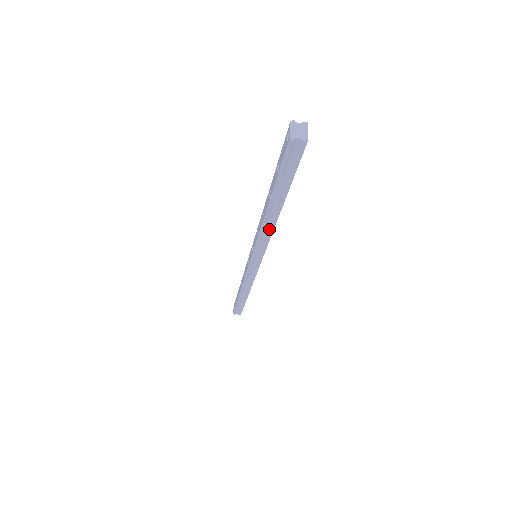
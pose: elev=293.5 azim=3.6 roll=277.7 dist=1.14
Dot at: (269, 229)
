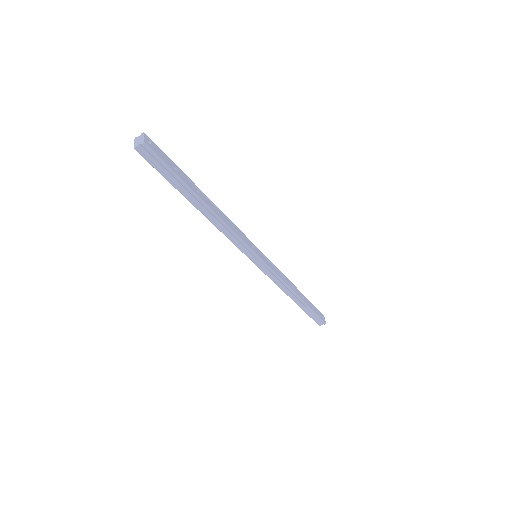
Dot at: (222, 224)
